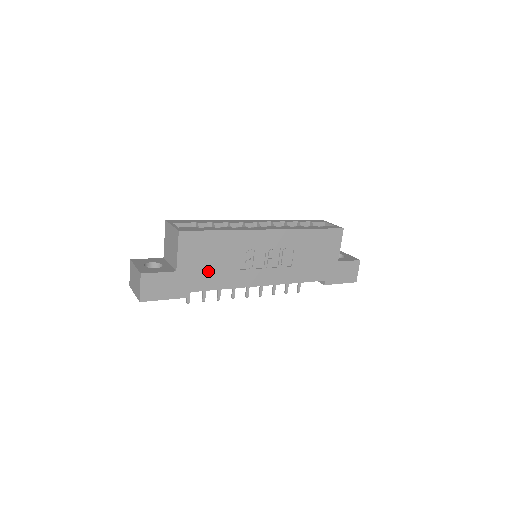
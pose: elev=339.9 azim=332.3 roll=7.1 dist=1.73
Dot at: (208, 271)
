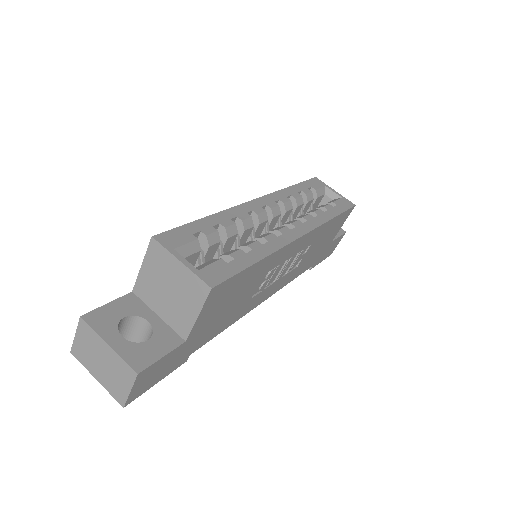
Dot at: (221, 318)
